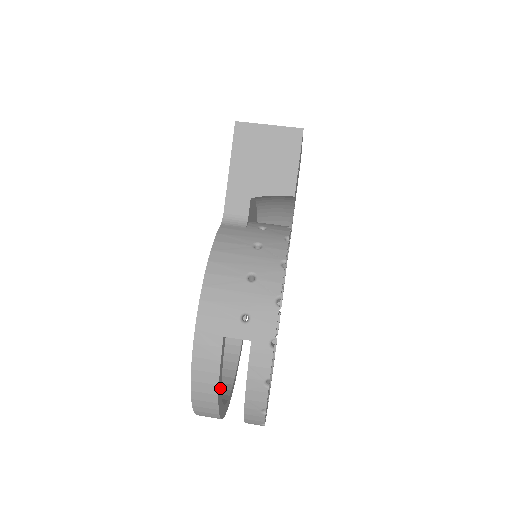
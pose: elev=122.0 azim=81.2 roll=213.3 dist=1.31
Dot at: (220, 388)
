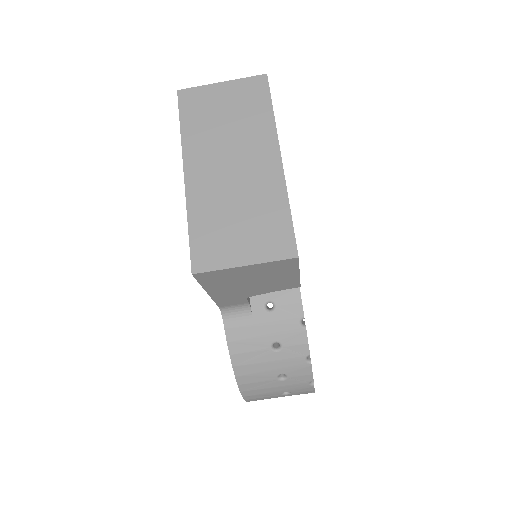
Dot at: occluded
